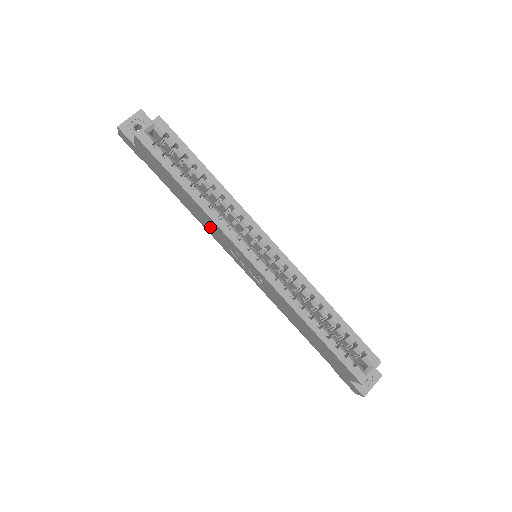
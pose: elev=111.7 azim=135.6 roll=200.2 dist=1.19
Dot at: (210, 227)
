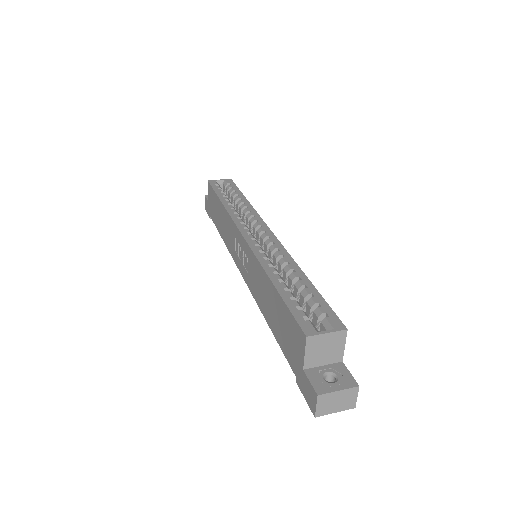
Dot at: (229, 234)
